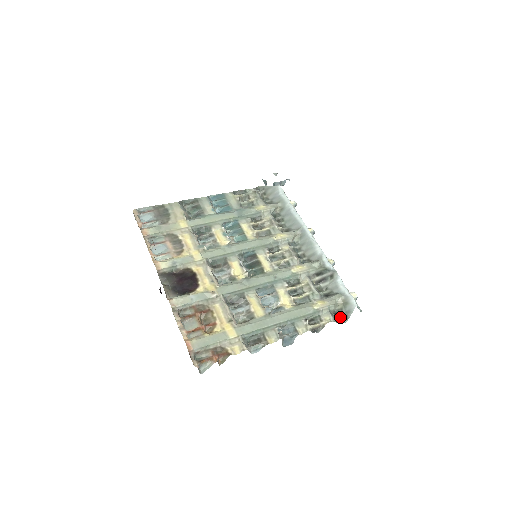
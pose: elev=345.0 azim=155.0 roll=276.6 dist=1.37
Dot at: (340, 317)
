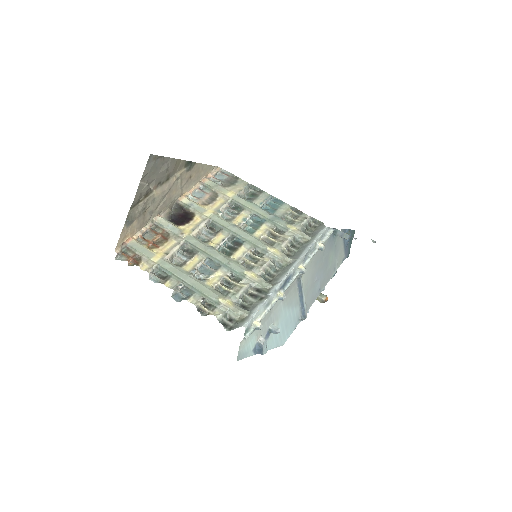
Dot at: (229, 324)
